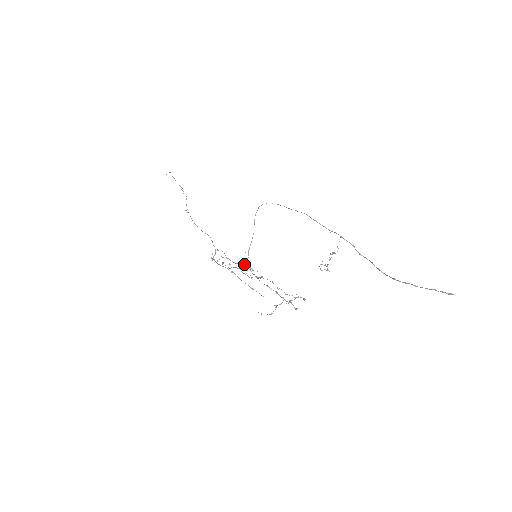
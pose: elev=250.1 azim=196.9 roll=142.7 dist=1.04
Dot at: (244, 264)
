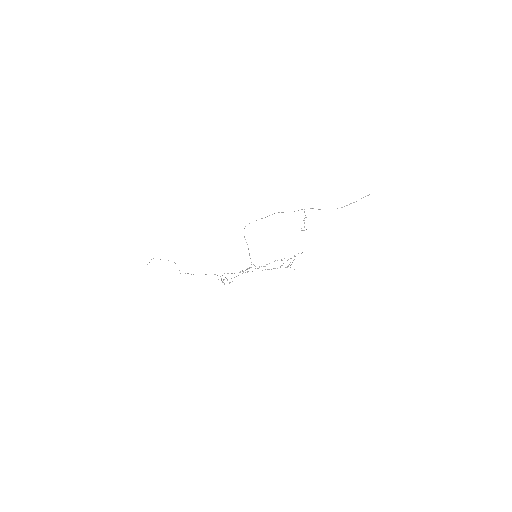
Dot at: (249, 267)
